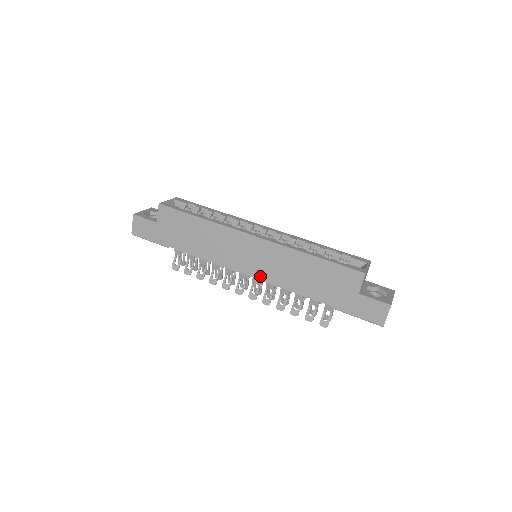
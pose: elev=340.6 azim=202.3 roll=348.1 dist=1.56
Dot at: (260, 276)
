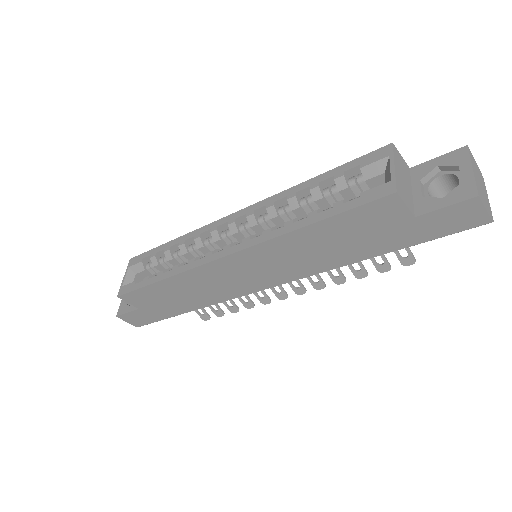
Dot at: (280, 281)
